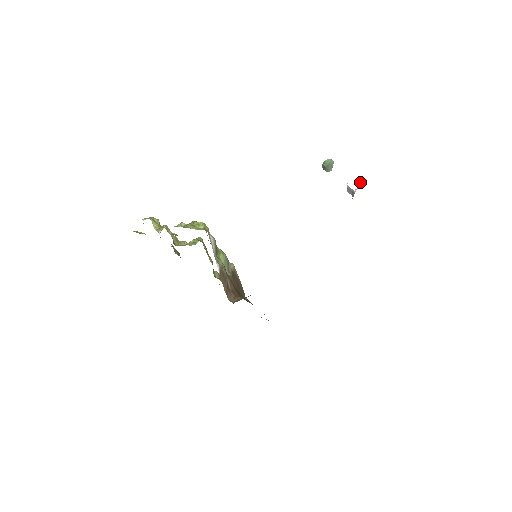
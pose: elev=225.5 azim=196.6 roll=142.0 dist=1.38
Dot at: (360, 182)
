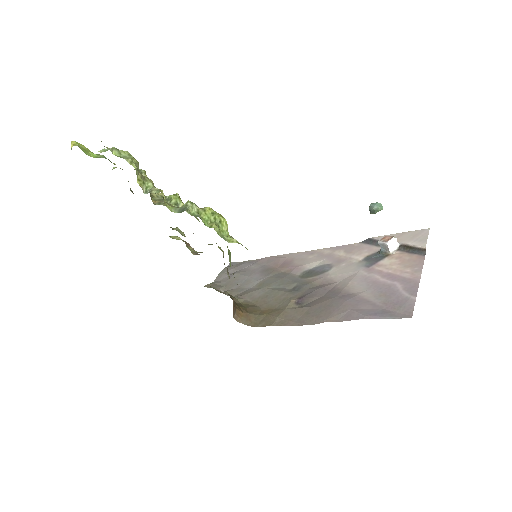
Dot at: (397, 245)
